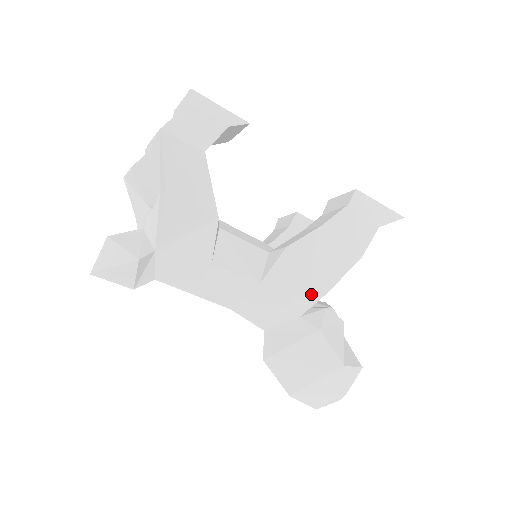
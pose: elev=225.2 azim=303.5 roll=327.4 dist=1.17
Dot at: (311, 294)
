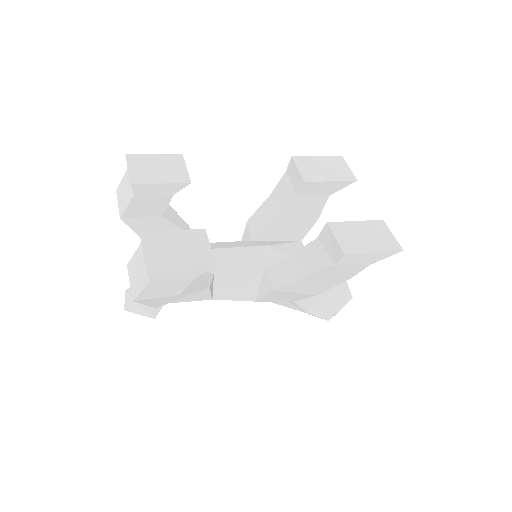
Dot at: (301, 297)
